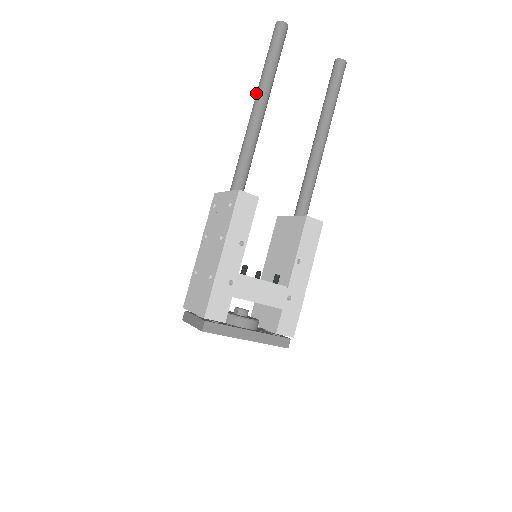
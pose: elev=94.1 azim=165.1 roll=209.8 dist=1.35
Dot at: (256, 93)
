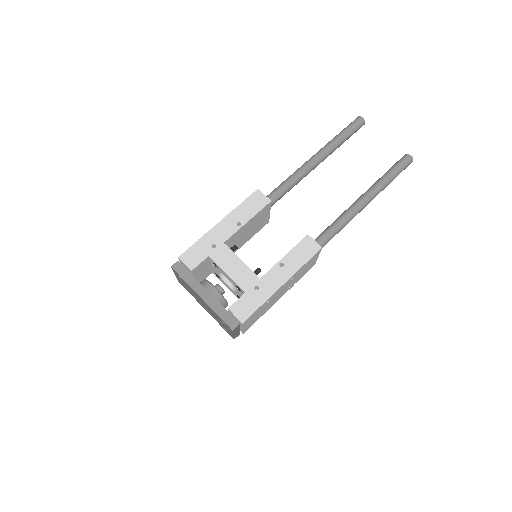
Dot at: occluded
